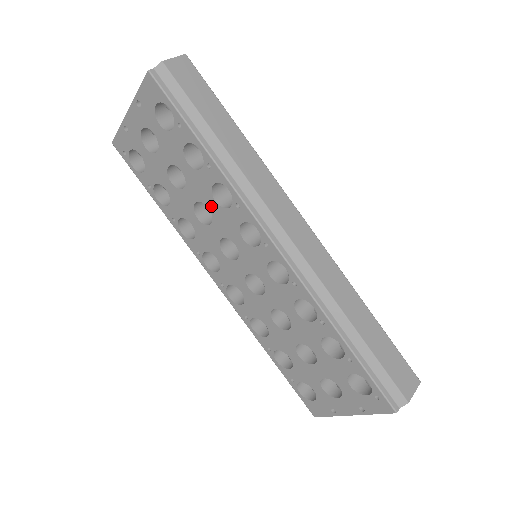
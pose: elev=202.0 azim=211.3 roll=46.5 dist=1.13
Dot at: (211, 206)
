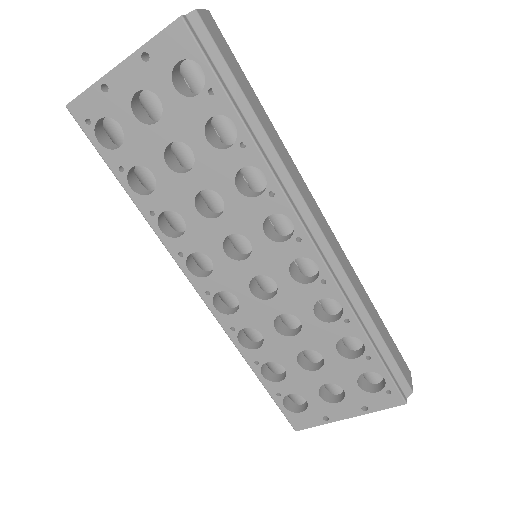
Dot at: (227, 195)
